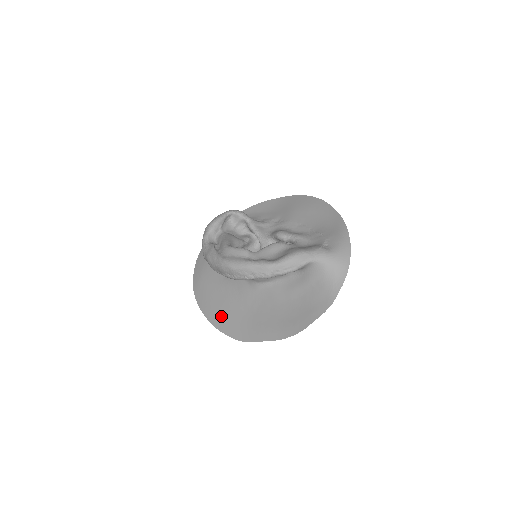
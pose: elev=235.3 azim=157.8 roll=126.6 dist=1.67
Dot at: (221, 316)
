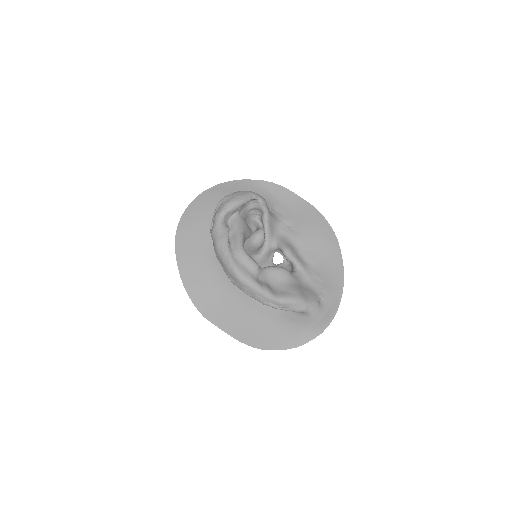
Dot at: (194, 280)
